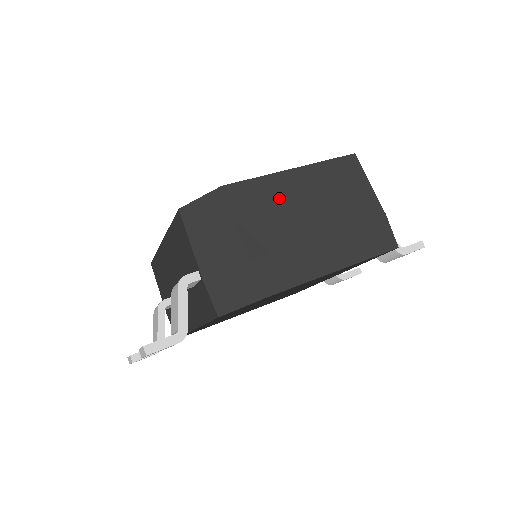
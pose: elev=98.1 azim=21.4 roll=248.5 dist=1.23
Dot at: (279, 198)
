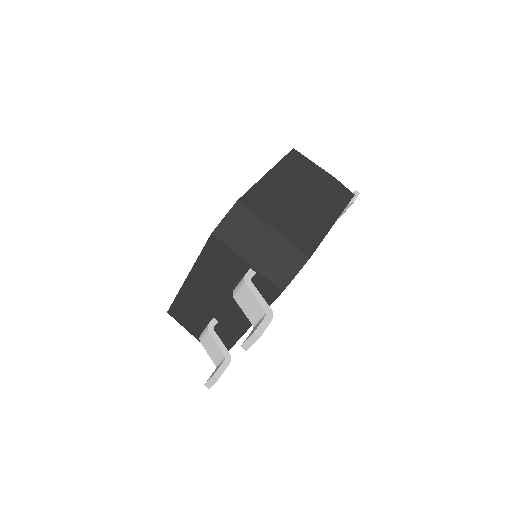
Dot at: (274, 194)
